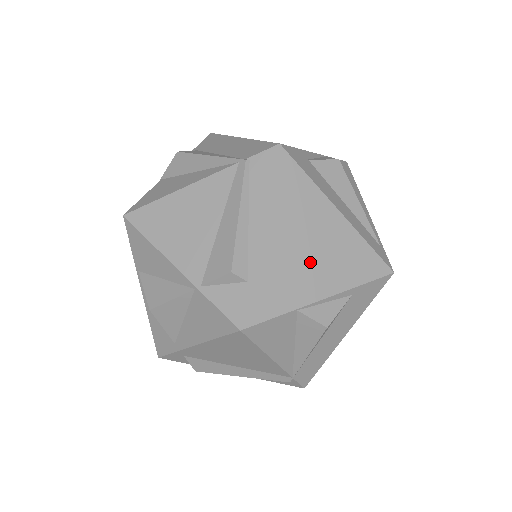
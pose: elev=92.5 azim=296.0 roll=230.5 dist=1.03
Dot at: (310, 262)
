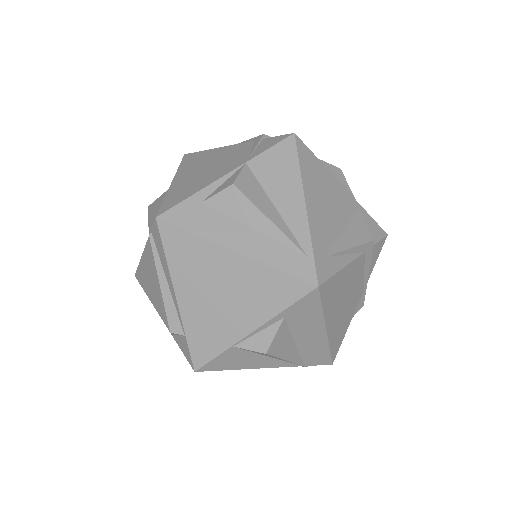
Dot at: (226, 306)
